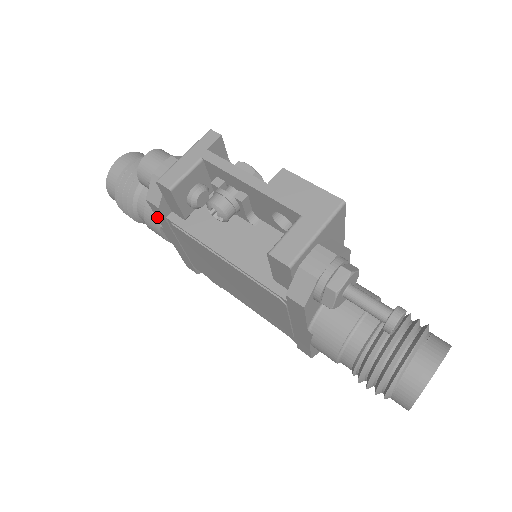
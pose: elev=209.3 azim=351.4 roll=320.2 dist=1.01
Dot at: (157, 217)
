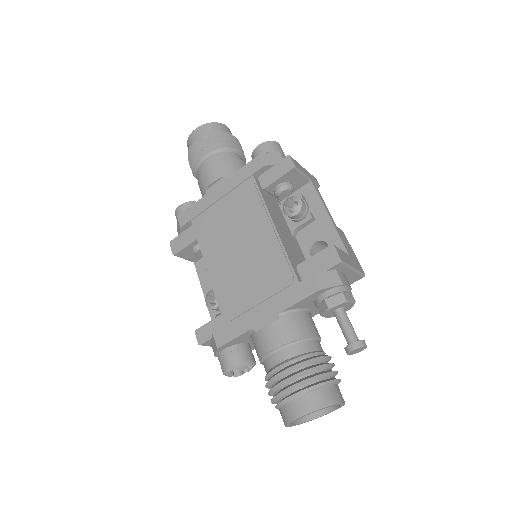
Dot at: (241, 169)
